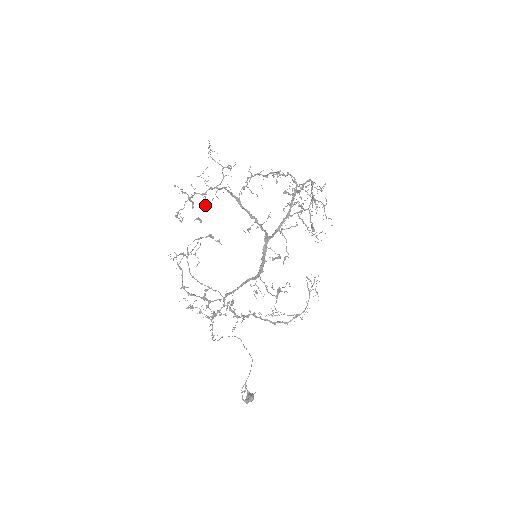
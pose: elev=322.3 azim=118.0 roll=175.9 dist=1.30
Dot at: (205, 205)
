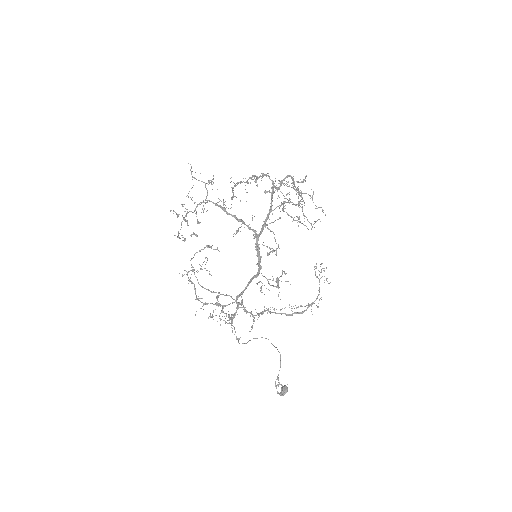
Dot at: (197, 220)
